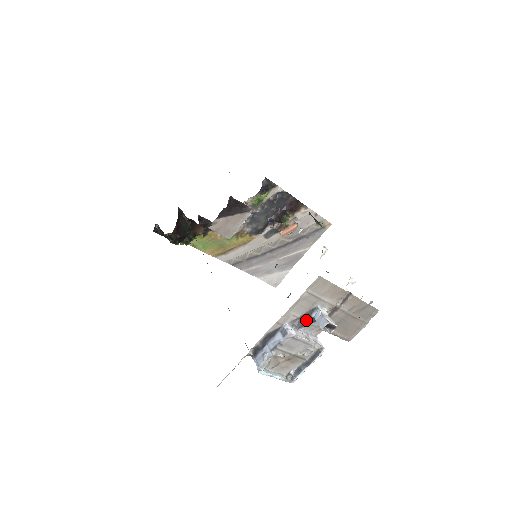
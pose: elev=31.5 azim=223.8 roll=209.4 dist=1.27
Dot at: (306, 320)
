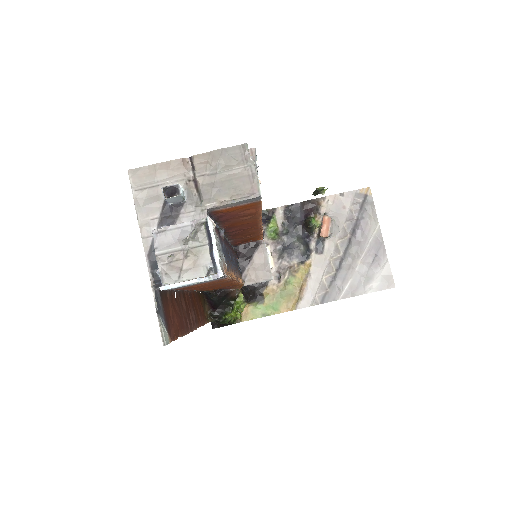
Dot at: (171, 213)
